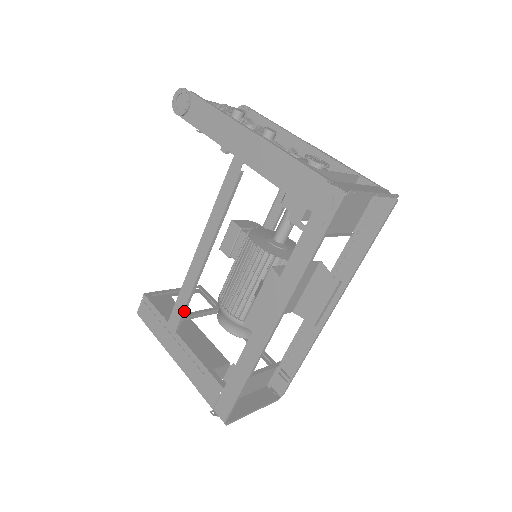
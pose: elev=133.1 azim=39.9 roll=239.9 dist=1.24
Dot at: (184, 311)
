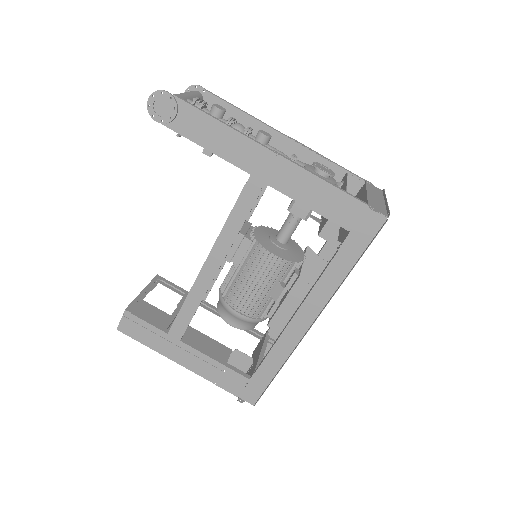
Dot at: occluded
